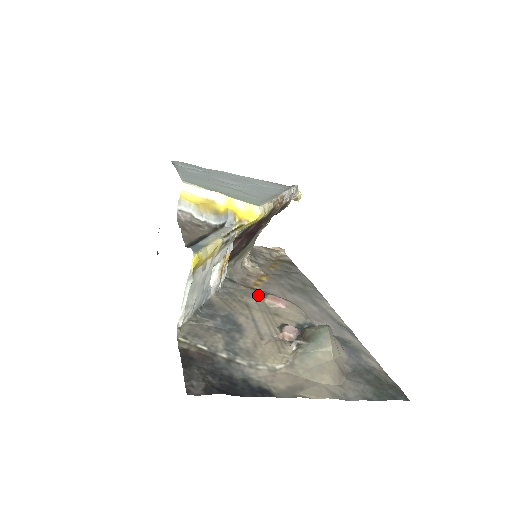
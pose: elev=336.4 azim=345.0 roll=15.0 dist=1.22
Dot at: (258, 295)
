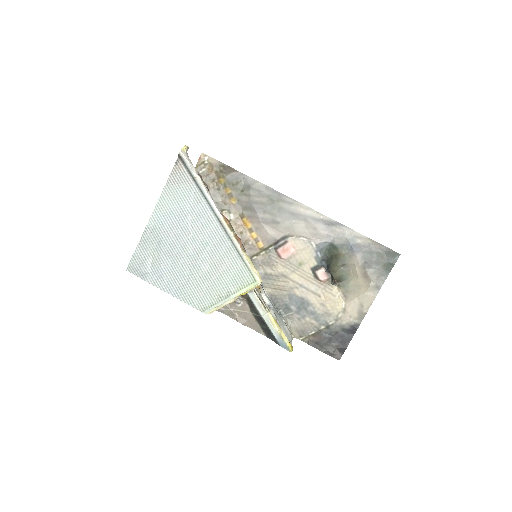
Dot at: (274, 257)
